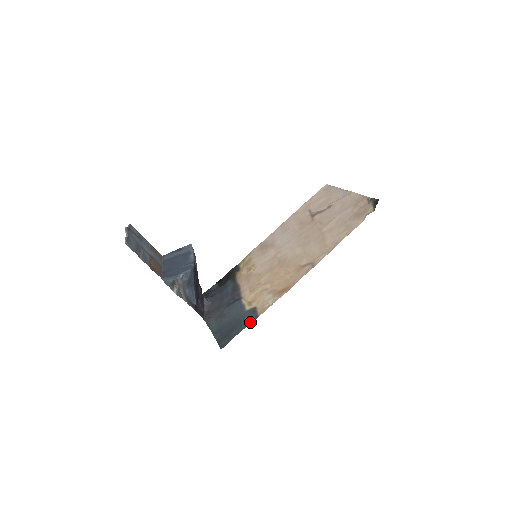
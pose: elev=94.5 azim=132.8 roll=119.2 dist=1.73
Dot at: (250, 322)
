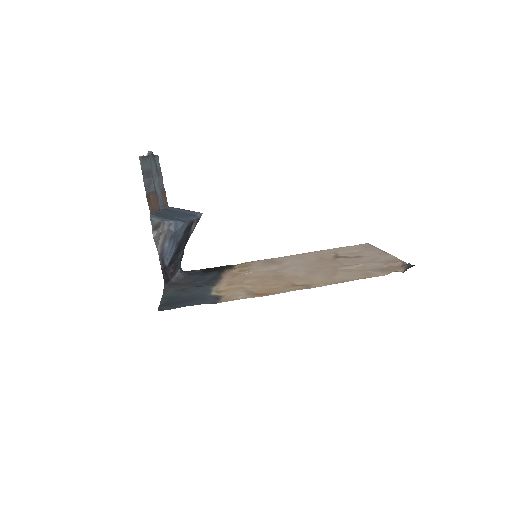
Dot at: (206, 303)
